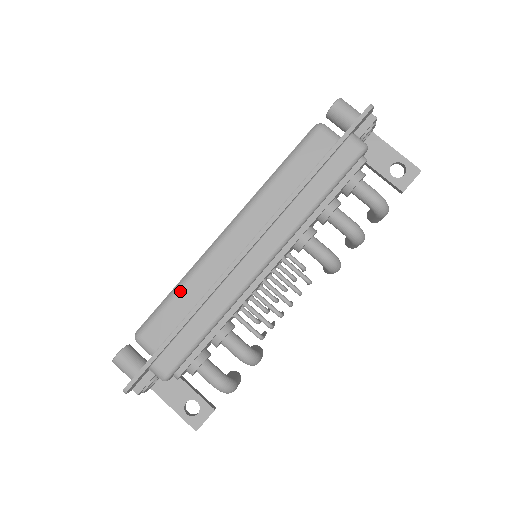
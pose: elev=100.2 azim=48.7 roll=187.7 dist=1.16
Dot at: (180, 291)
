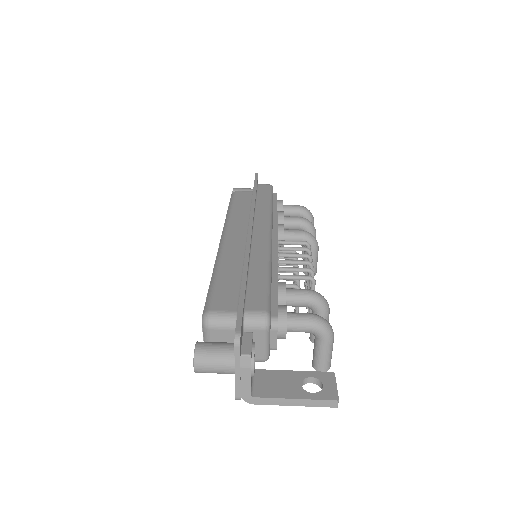
Dot at: (219, 273)
